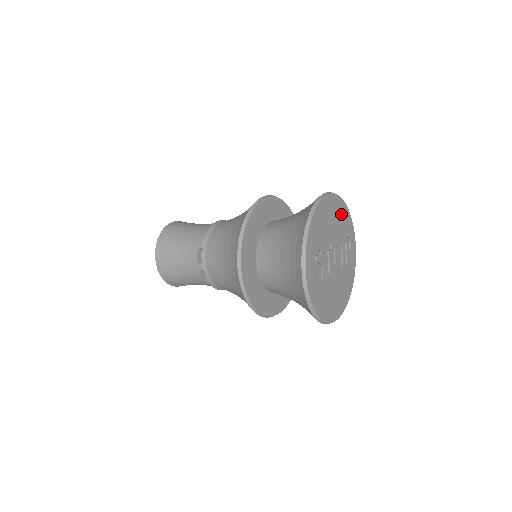
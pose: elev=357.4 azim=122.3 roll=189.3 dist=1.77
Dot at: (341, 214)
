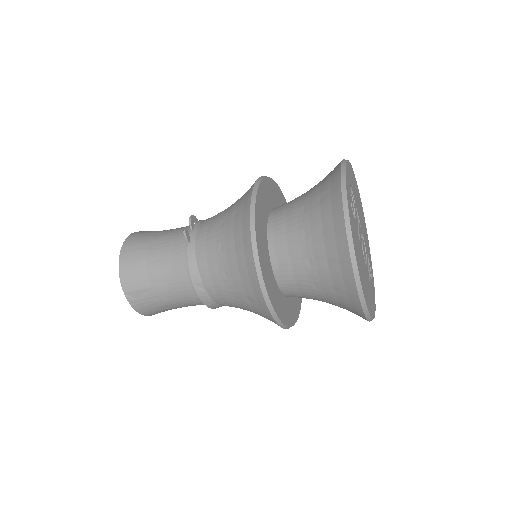
Dot at: (365, 233)
